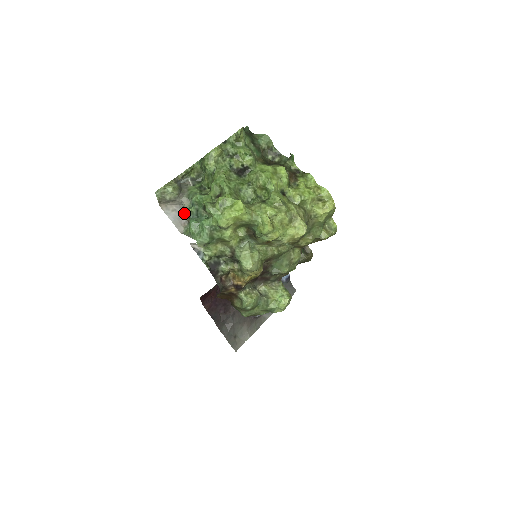
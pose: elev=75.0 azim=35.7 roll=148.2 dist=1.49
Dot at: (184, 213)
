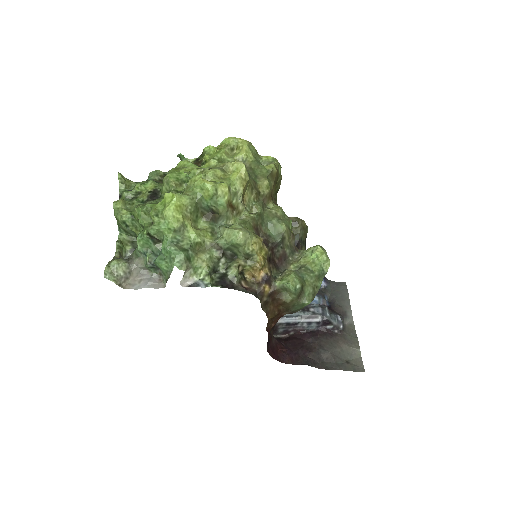
Dot at: (150, 273)
